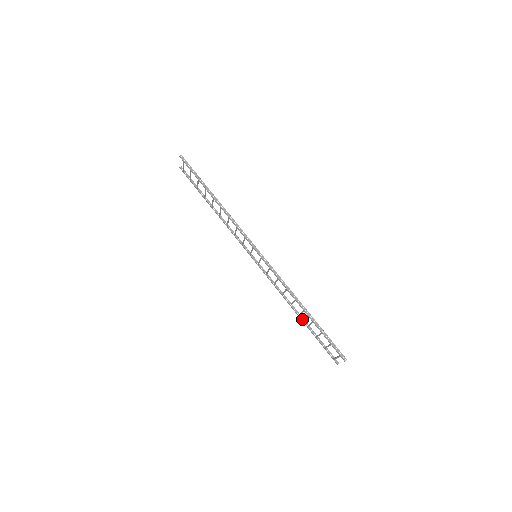
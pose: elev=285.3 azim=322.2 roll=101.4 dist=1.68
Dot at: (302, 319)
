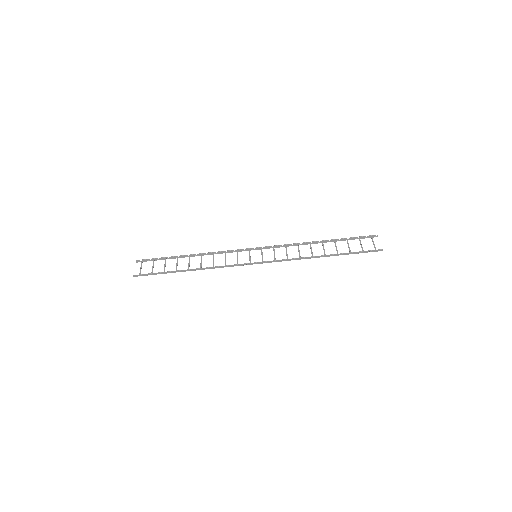
Dot at: (326, 241)
